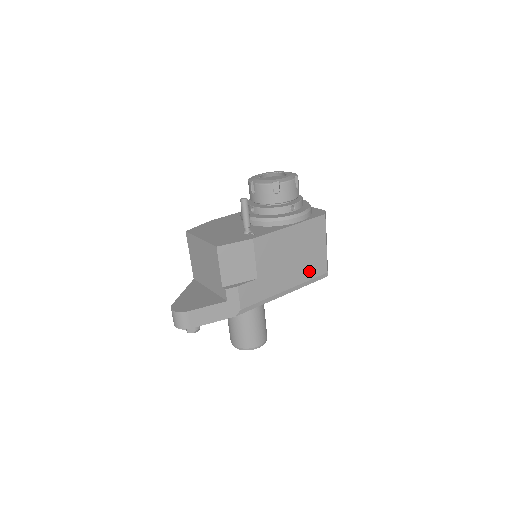
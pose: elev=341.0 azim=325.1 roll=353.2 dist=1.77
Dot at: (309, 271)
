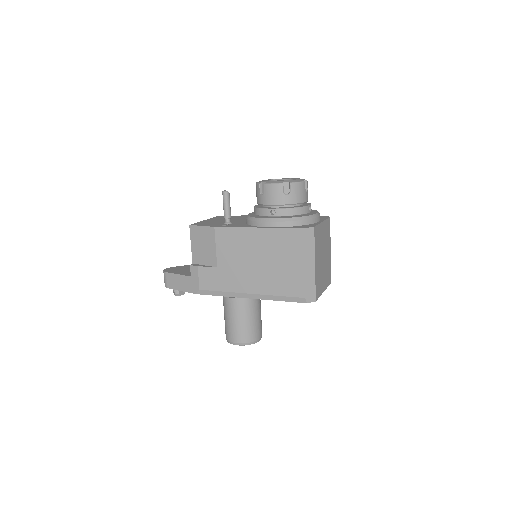
Dot at: (279, 285)
